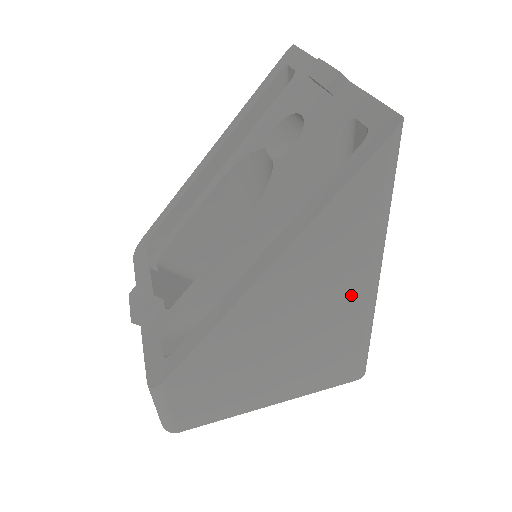
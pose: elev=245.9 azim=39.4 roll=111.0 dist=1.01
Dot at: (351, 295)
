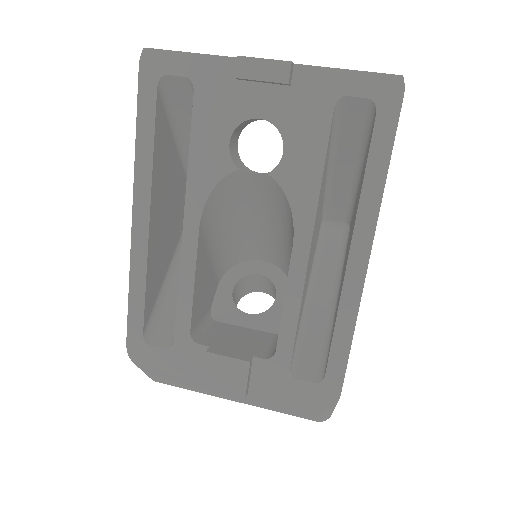
Dot at: occluded
